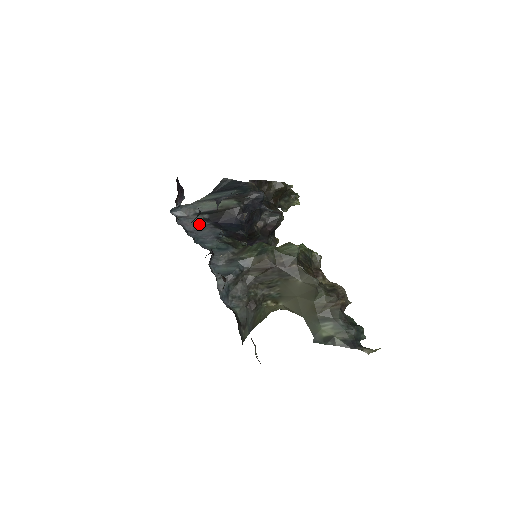
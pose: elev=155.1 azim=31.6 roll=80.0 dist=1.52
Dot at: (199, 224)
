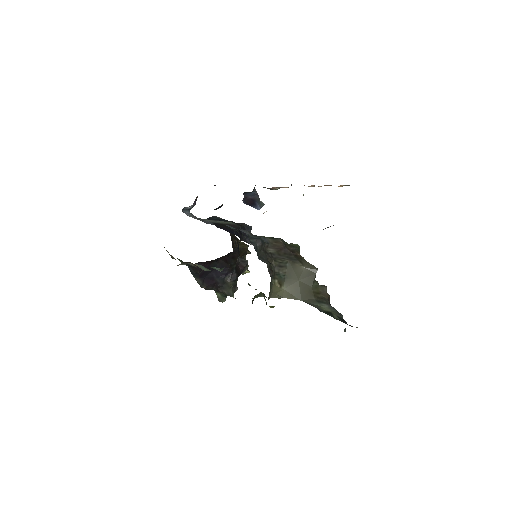
Dot at: (209, 223)
